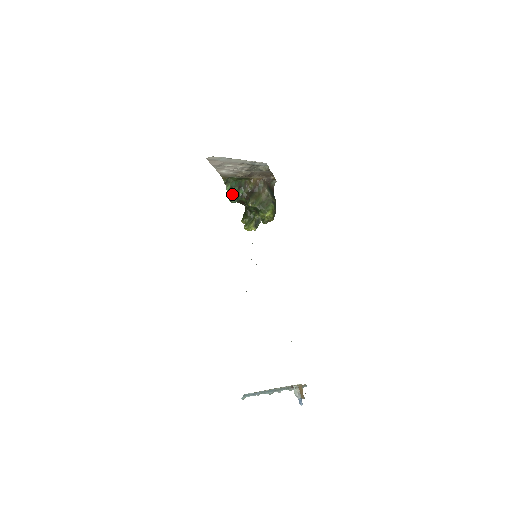
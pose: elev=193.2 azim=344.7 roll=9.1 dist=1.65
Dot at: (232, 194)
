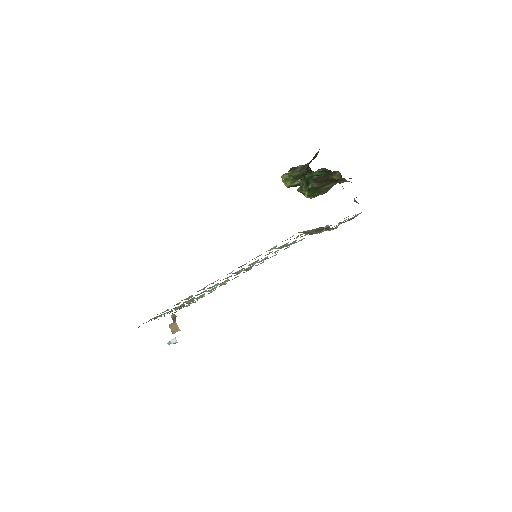
Dot at: (314, 174)
